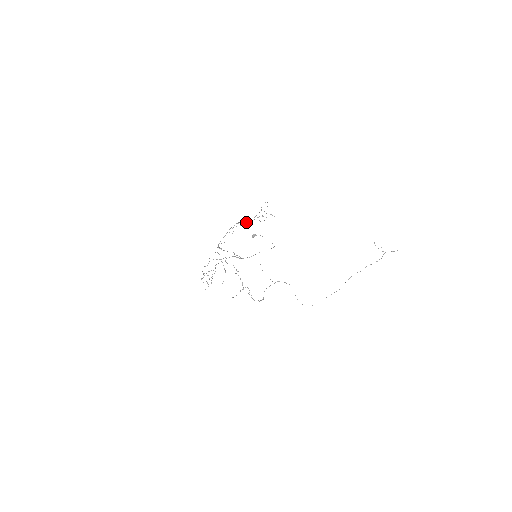
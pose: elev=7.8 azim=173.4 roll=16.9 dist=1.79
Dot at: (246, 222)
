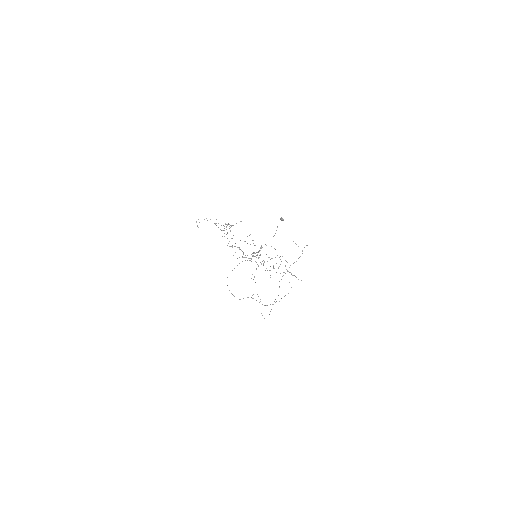
Dot at: (226, 226)
